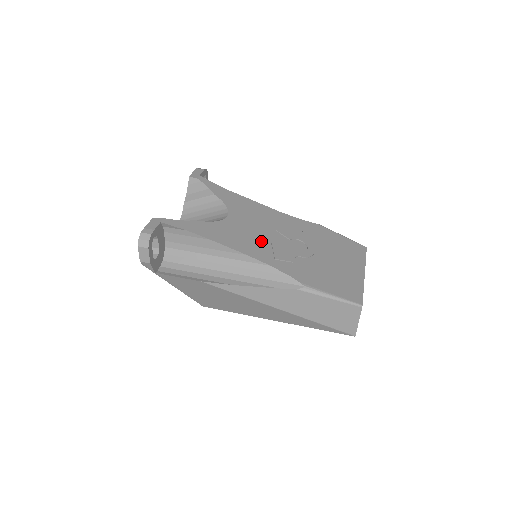
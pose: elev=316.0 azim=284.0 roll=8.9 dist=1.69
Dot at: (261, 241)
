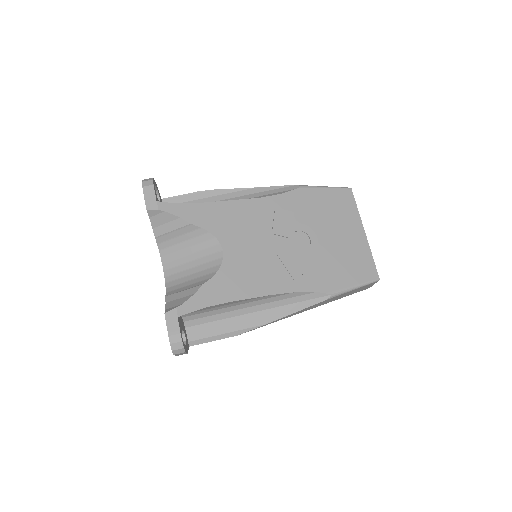
Dot at: (270, 263)
